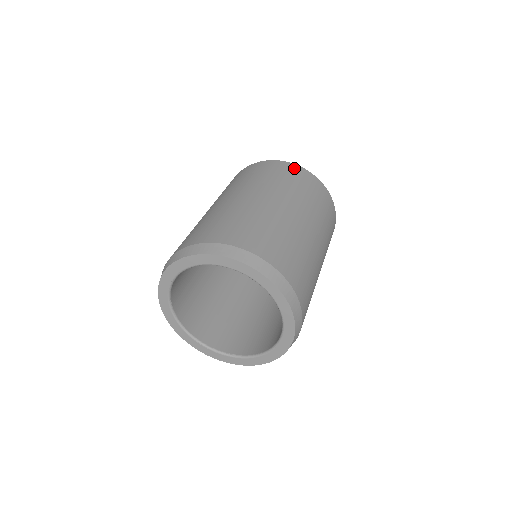
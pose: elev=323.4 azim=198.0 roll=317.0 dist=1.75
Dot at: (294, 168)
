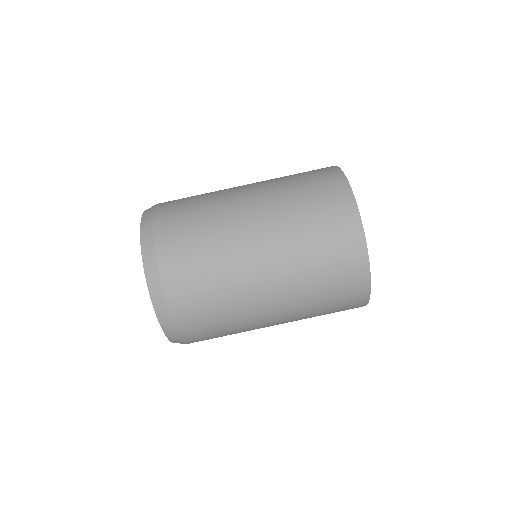
Dot at: (350, 223)
